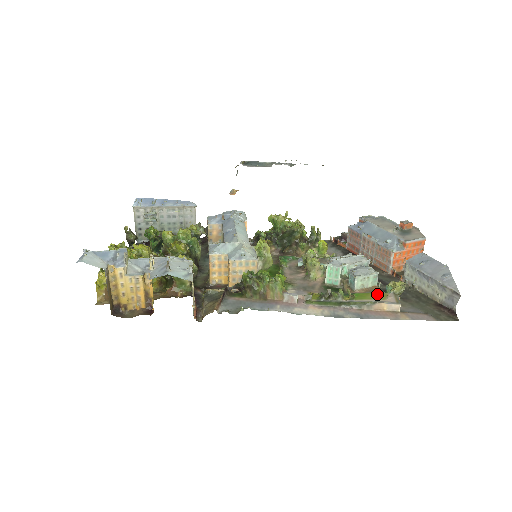
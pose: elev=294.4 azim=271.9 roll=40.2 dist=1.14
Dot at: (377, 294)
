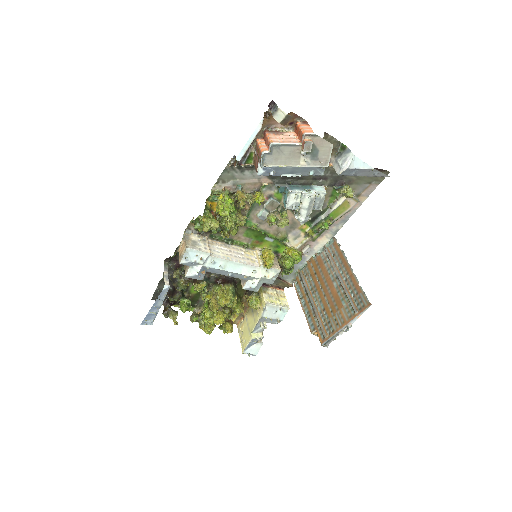
Dot at: (342, 207)
